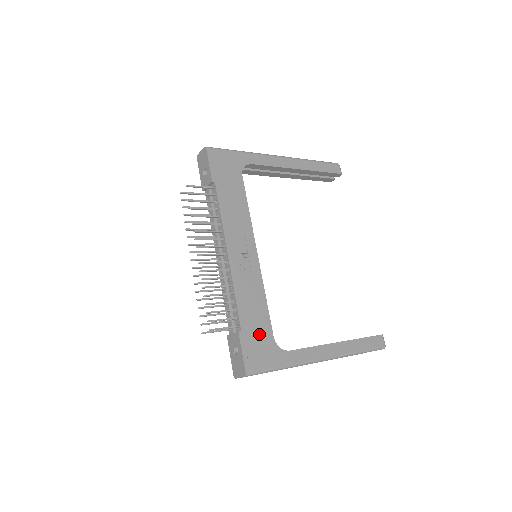
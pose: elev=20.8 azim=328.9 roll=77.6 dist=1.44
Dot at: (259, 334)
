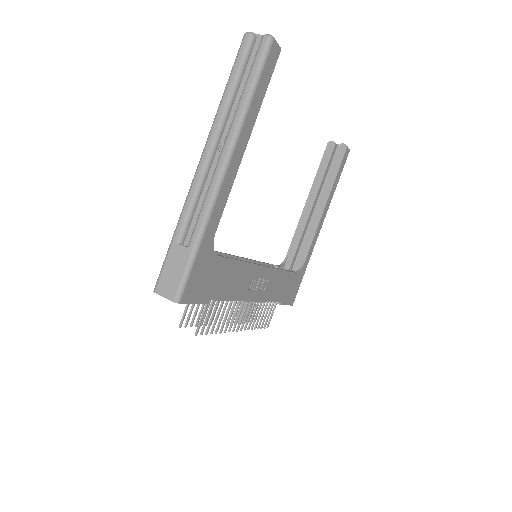
Dot at: (289, 286)
